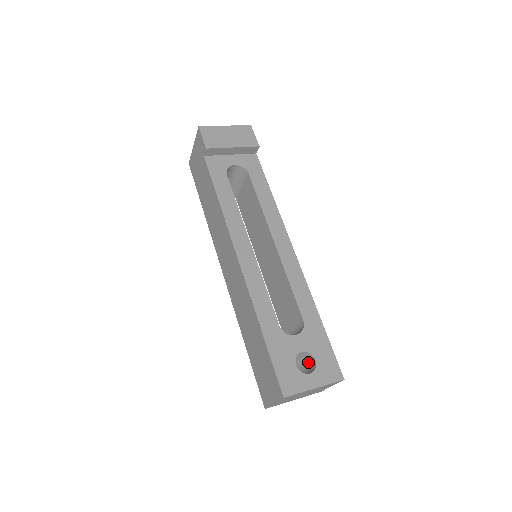
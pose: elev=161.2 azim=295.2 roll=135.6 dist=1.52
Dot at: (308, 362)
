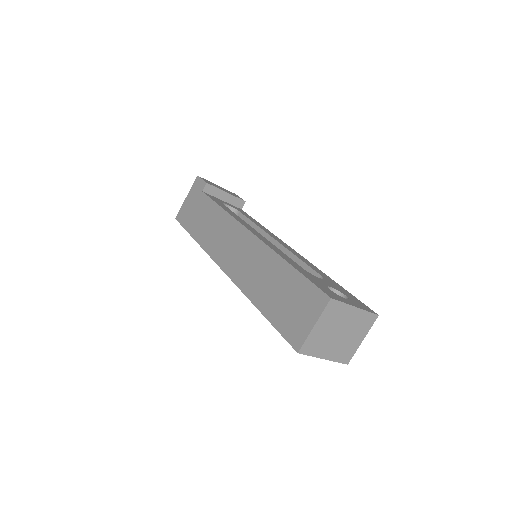
Dot at: occluded
